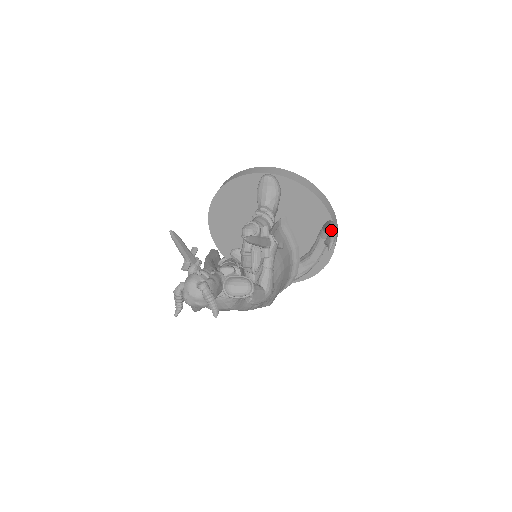
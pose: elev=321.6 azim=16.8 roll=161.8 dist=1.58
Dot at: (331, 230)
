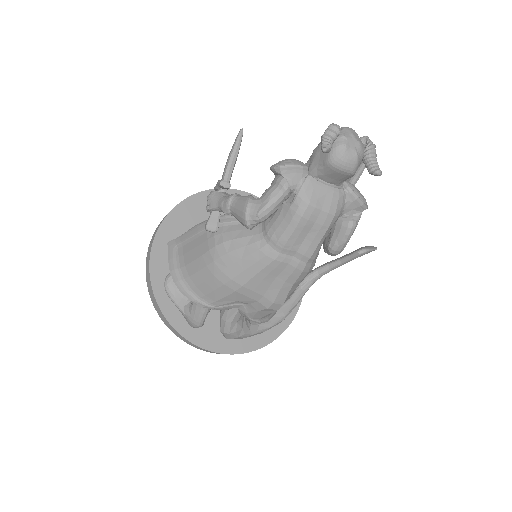
Dot at: (353, 251)
